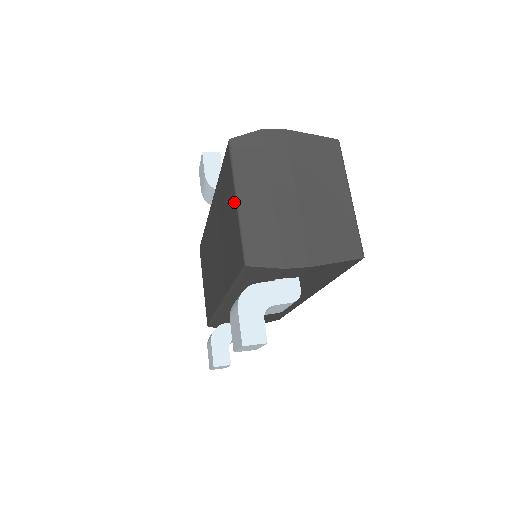
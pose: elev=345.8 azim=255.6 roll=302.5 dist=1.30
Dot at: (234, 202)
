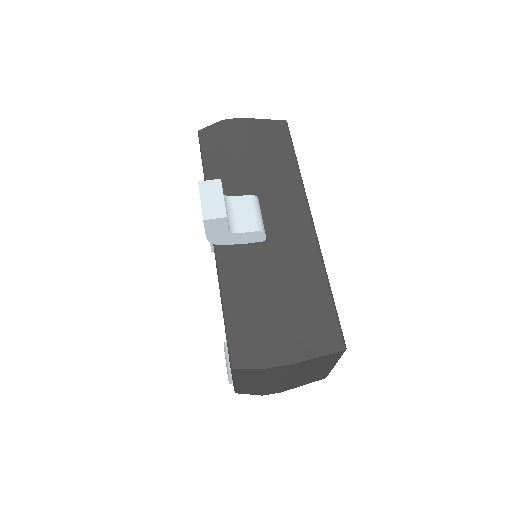
Dot at: occluded
